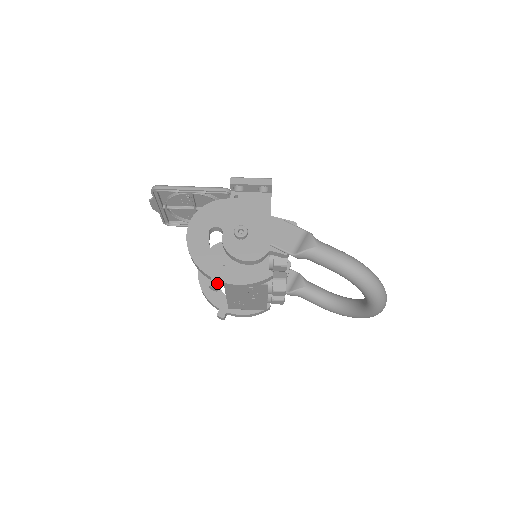
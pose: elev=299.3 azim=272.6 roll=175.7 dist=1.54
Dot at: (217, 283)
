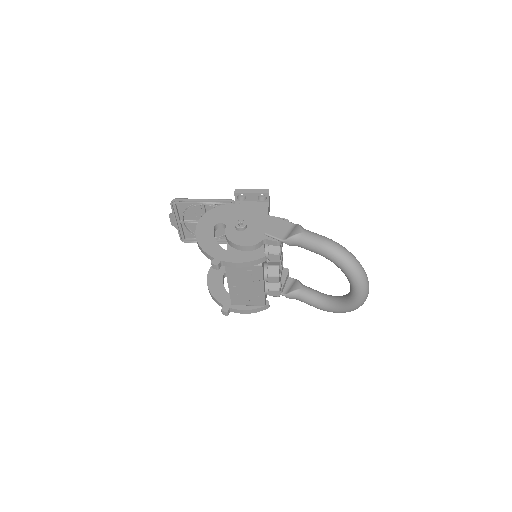
Dot at: (218, 261)
